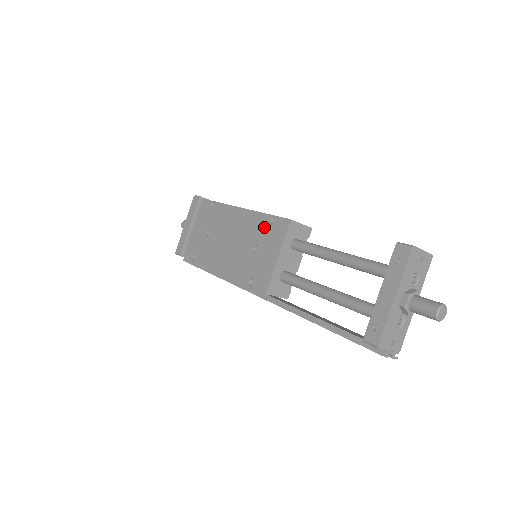
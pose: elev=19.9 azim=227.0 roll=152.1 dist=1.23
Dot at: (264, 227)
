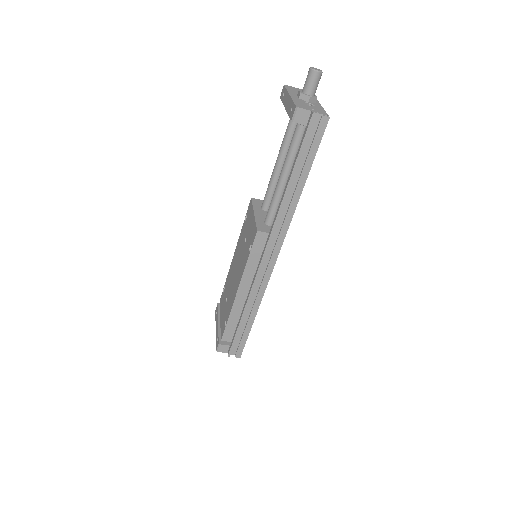
Dot at: (244, 227)
